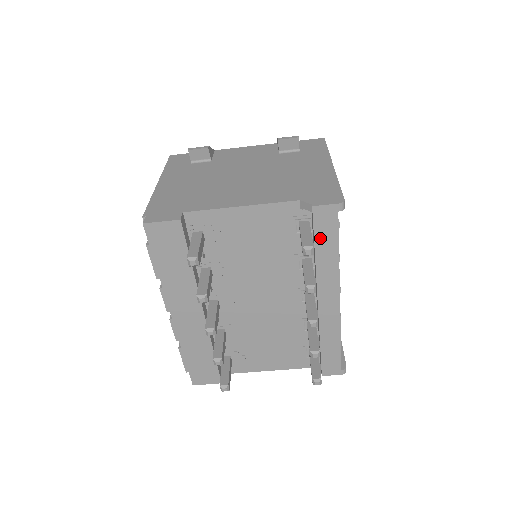
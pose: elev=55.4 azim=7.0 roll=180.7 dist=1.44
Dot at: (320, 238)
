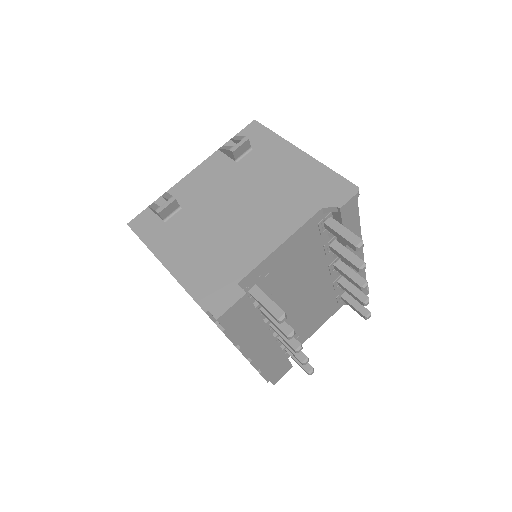
Dot at: (347, 225)
